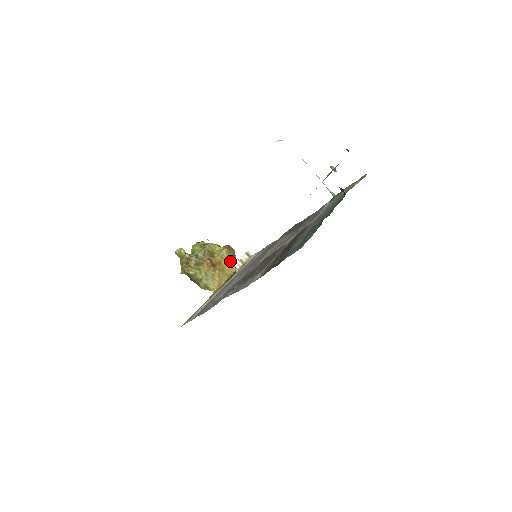
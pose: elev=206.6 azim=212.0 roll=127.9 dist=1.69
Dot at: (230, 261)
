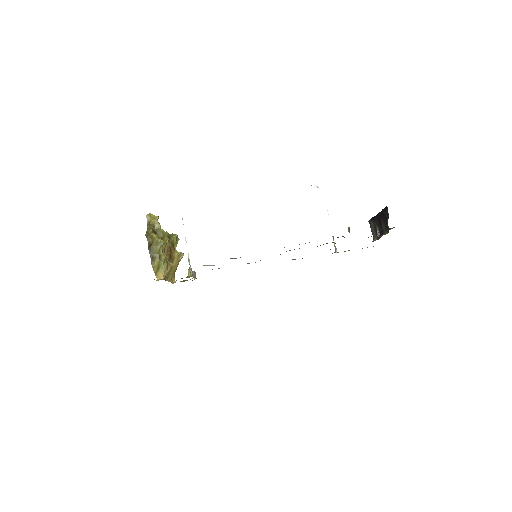
Dot at: (175, 270)
